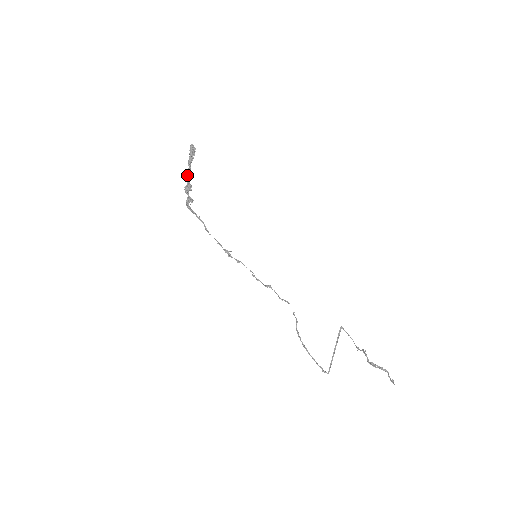
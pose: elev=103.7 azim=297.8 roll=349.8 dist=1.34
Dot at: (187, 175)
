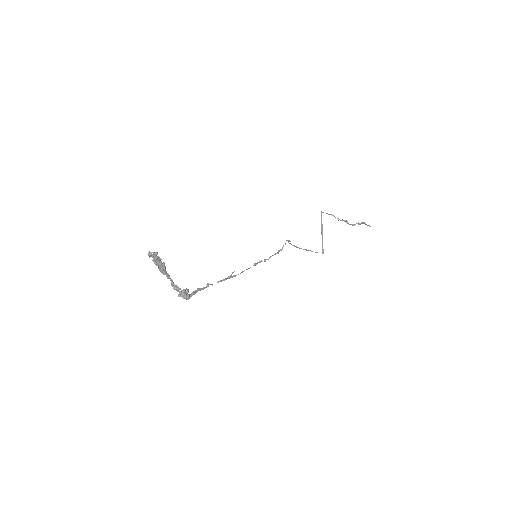
Dot at: (172, 286)
